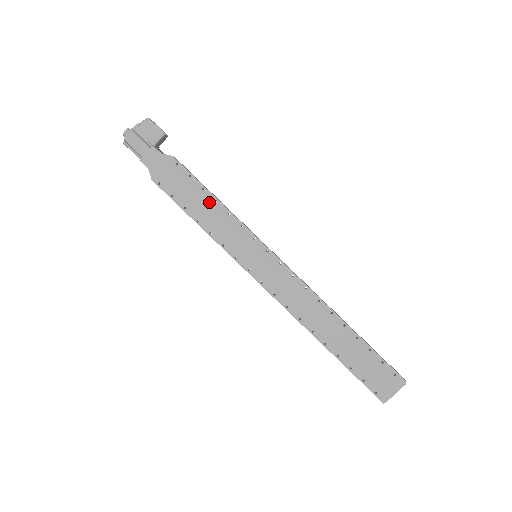
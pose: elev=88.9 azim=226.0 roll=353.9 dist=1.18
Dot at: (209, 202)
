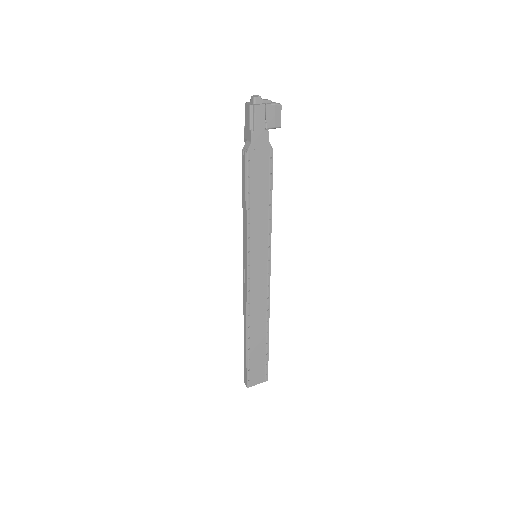
Dot at: (266, 202)
